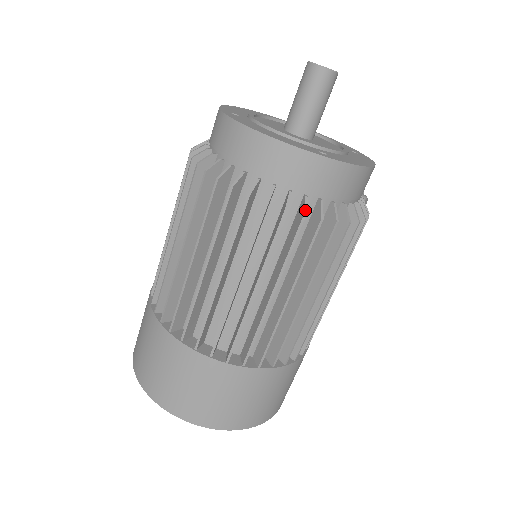
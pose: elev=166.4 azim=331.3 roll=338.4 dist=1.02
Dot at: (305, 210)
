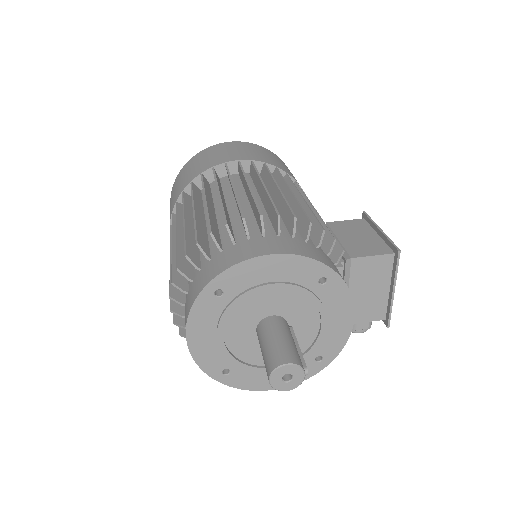
Dot at: occluded
